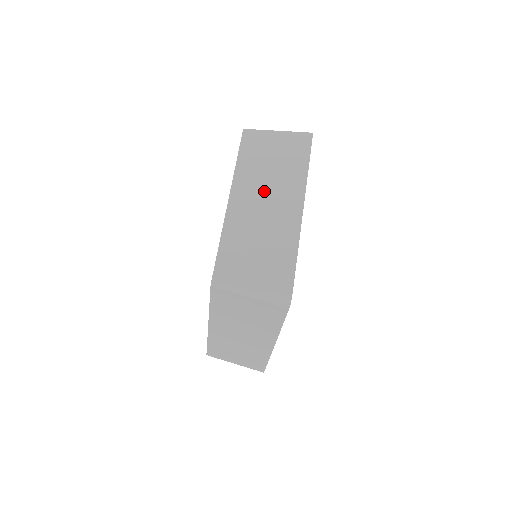
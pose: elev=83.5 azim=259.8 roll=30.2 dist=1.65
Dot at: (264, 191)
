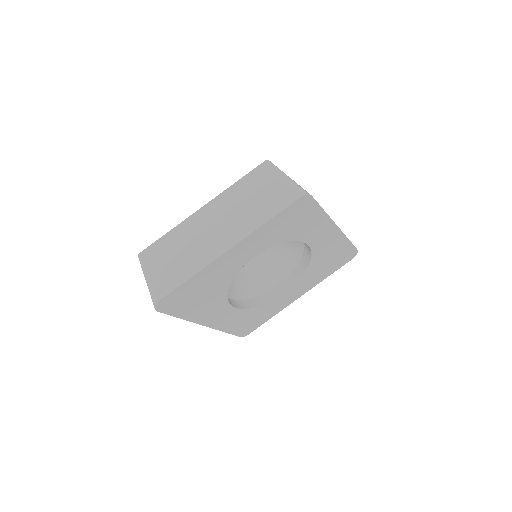
Dot at: occluded
